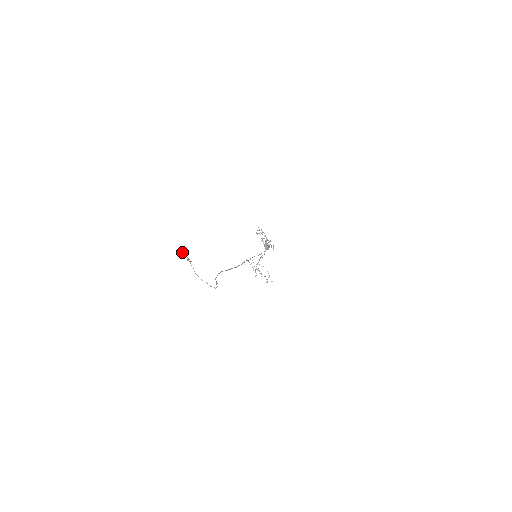
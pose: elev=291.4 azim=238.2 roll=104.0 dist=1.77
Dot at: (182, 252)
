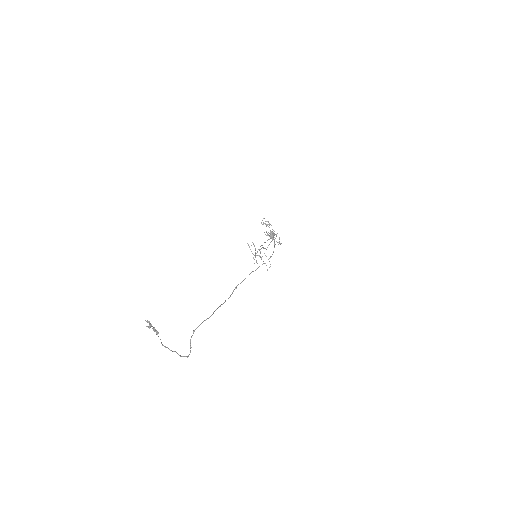
Dot at: (147, 322)
